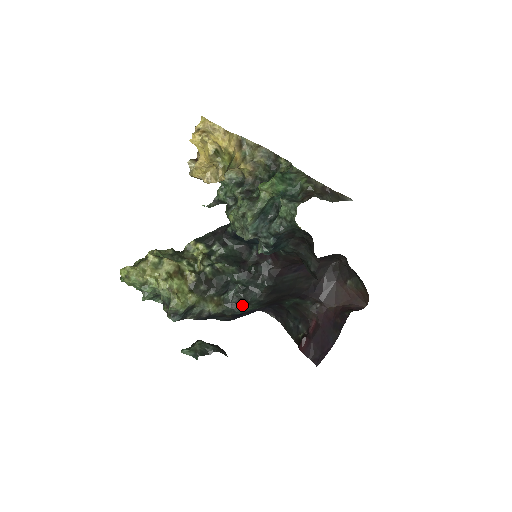
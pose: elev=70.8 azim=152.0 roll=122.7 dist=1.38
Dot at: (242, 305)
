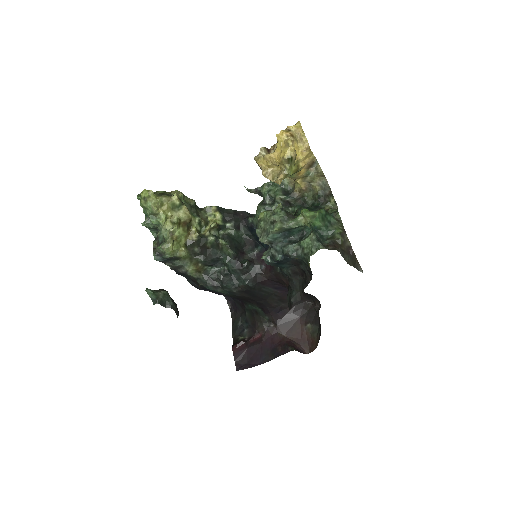
Dot at: (216, 284)
